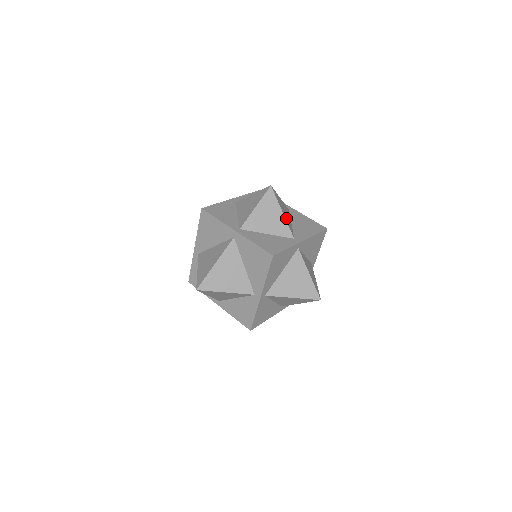
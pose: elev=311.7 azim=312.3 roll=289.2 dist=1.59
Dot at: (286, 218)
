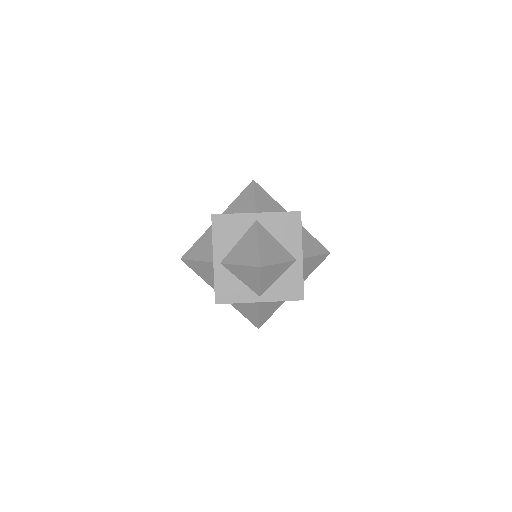
Dot at: occluded
